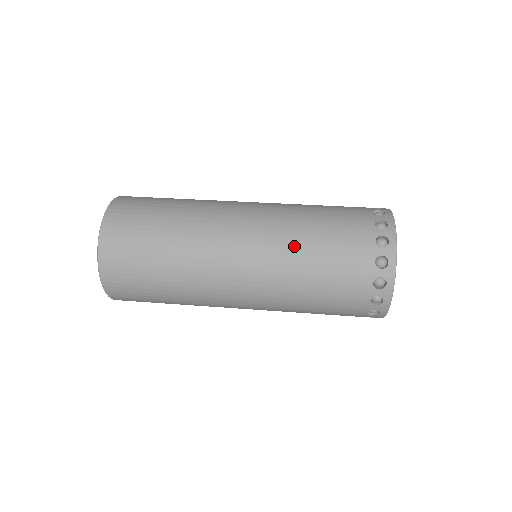
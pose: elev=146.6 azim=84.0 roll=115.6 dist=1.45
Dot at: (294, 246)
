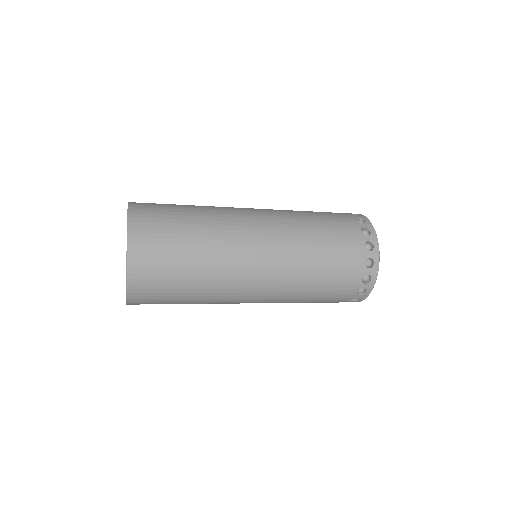
Dot at: (295, 213)
